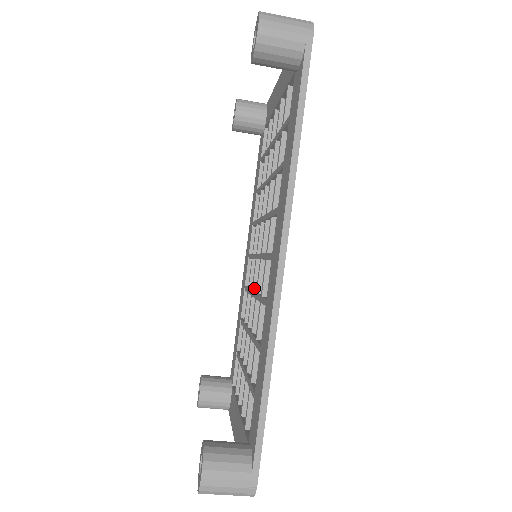
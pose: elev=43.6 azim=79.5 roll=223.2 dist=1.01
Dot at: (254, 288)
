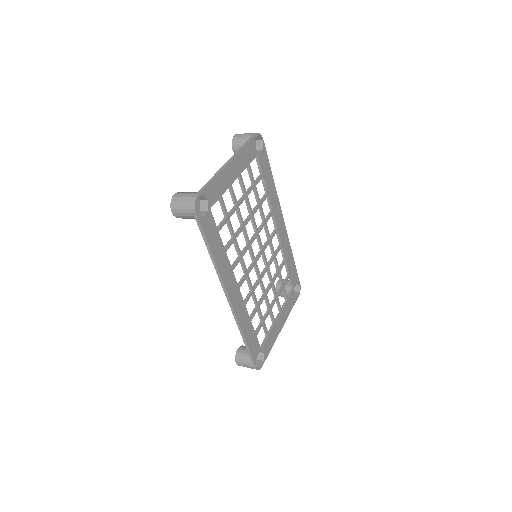
Dot at: (265, 266)
